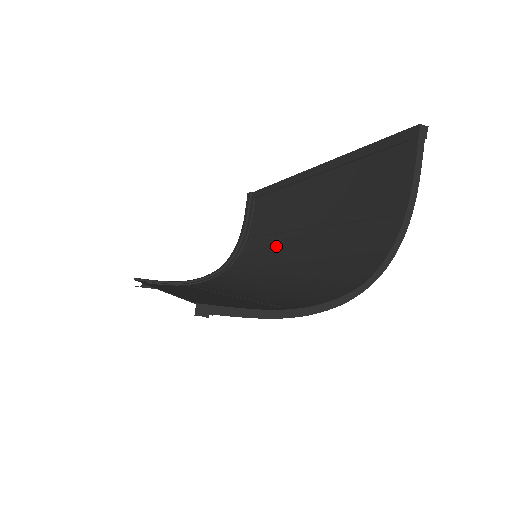
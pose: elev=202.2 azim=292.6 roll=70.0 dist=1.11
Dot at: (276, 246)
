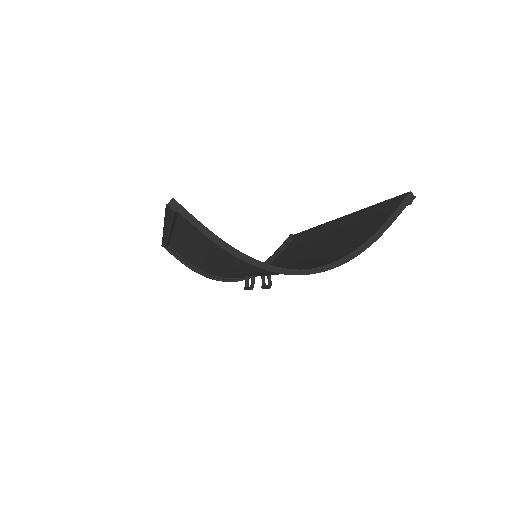
Dot at: occluded
